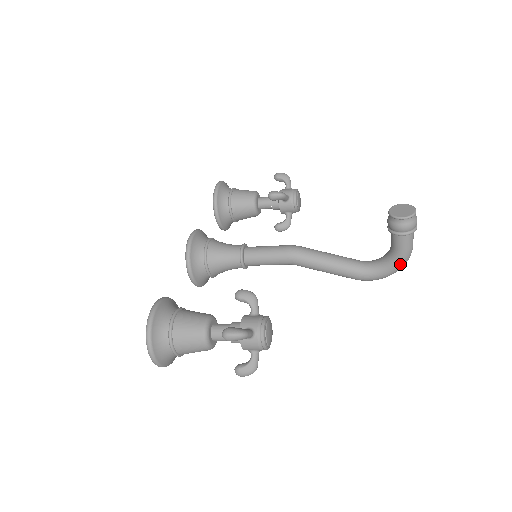
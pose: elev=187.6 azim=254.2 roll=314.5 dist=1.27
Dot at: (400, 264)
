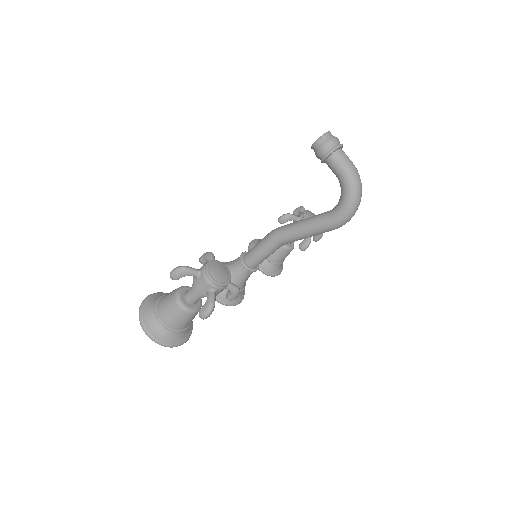
Dot at: (350, 186)
